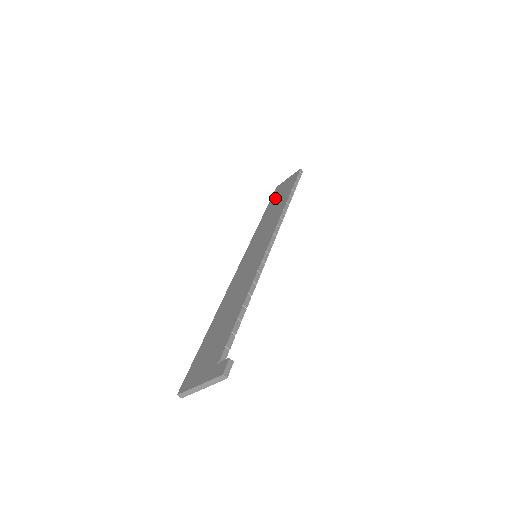
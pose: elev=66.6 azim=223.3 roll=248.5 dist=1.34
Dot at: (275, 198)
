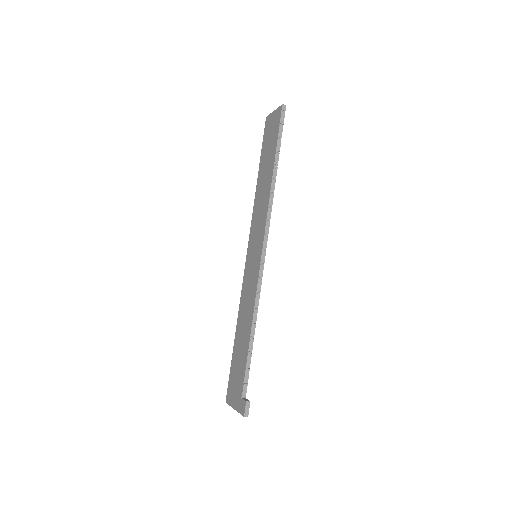
Dot at: (265, 150)
